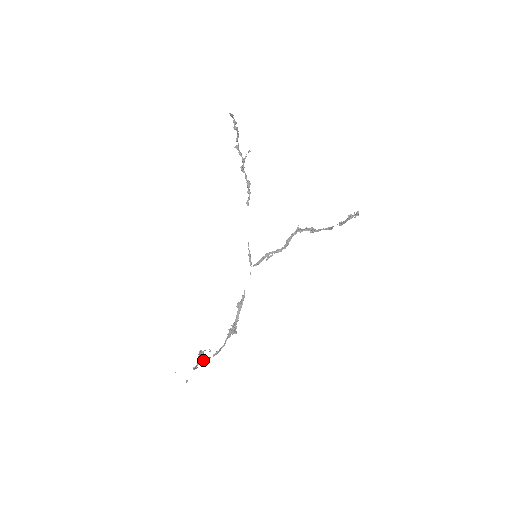
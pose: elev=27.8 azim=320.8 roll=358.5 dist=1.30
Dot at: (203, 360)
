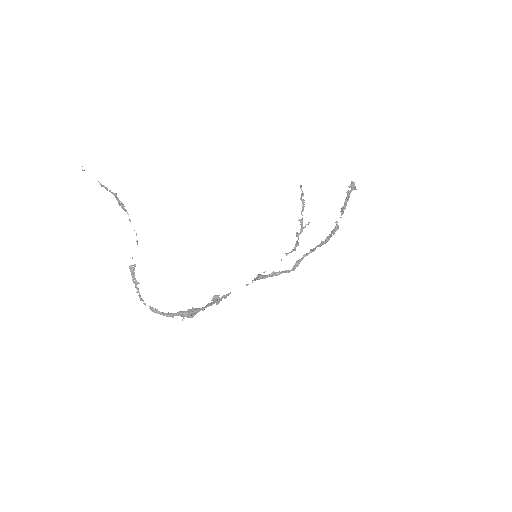
Dot at: (130, 270)
